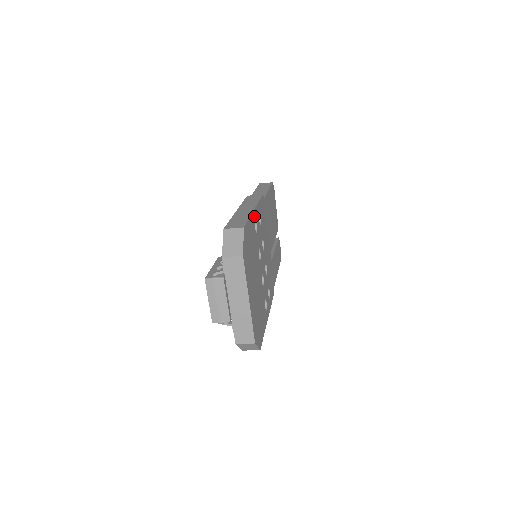
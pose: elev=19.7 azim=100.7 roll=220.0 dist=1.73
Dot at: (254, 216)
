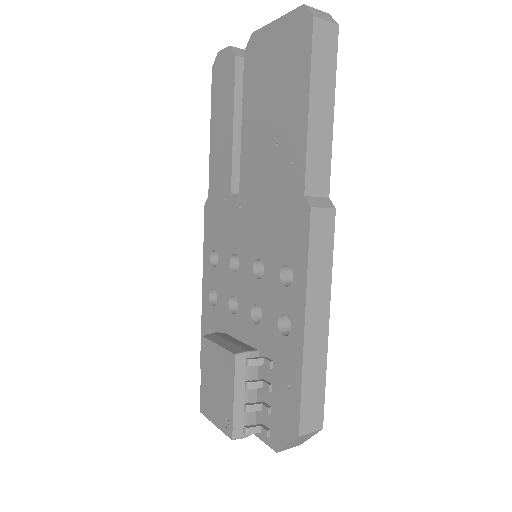
Dot at: occluded
